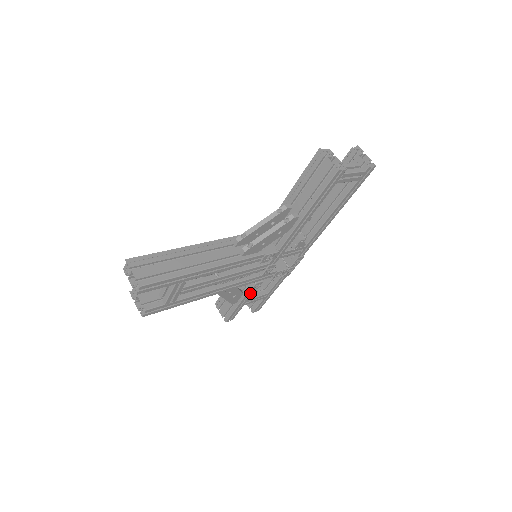
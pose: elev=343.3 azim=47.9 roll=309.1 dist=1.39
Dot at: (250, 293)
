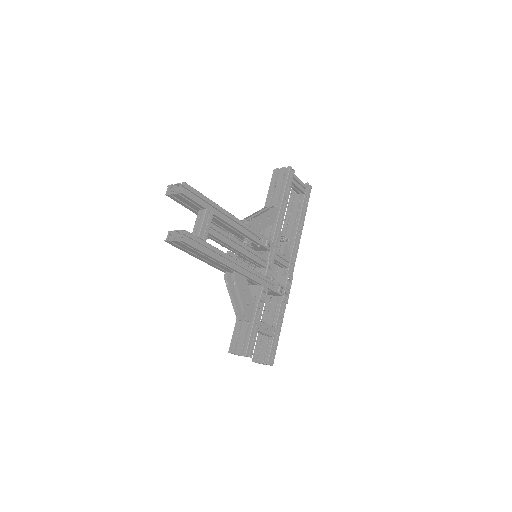
Dot at: (260, 307)
